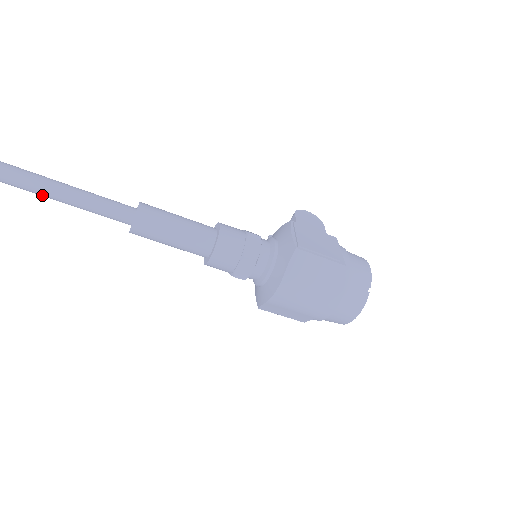
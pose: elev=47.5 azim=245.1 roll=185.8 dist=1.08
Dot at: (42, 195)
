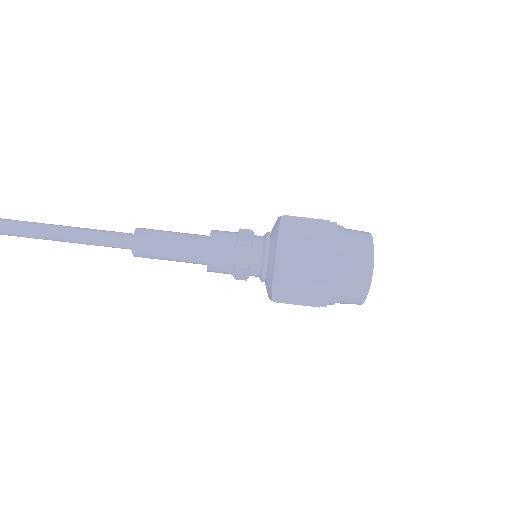
Dot at: (57, 238)
